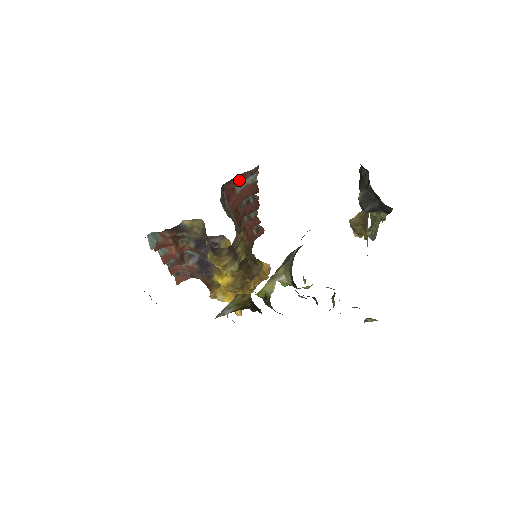
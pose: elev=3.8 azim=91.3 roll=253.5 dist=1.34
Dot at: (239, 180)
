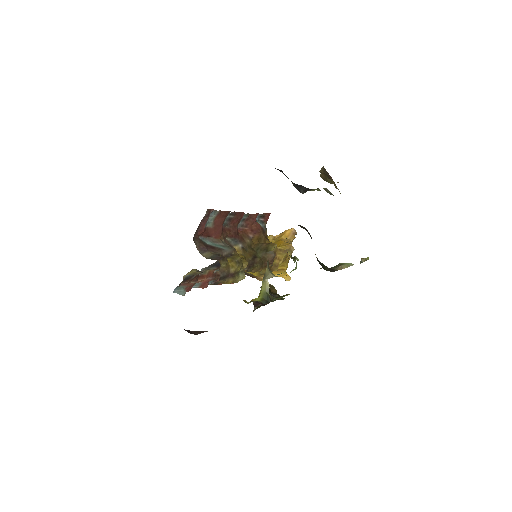
Dot at: (203, 225)
